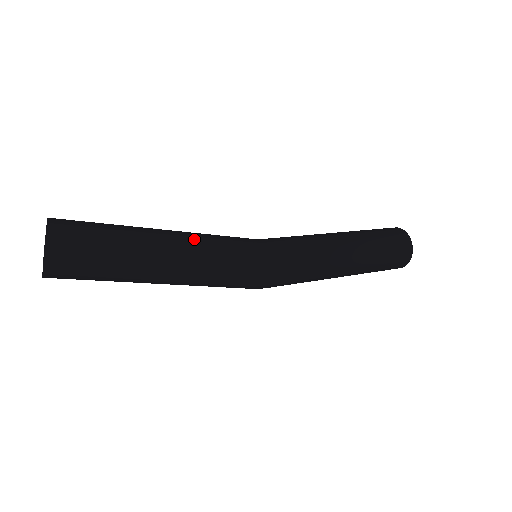
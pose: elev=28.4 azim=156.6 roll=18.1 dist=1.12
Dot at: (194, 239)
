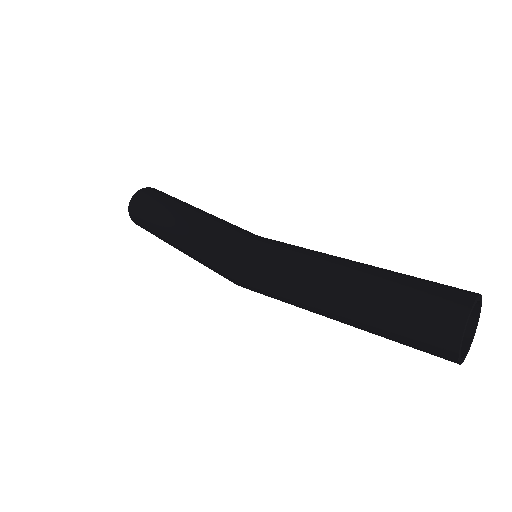
Dot at: (205, 214)
